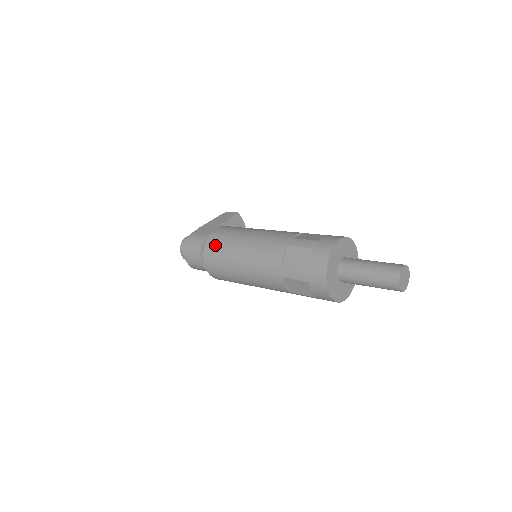
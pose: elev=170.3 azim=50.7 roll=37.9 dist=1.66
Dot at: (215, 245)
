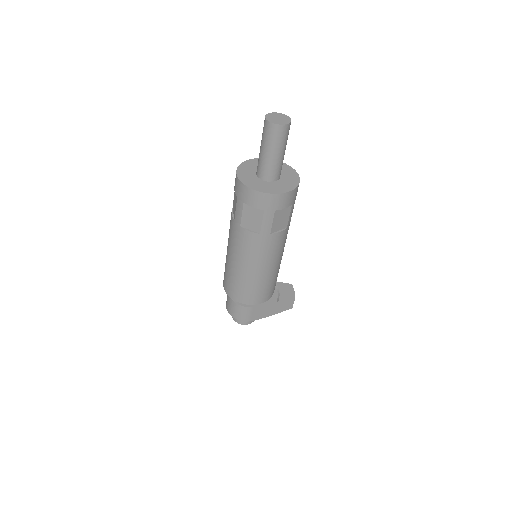
Dot at: occluded
